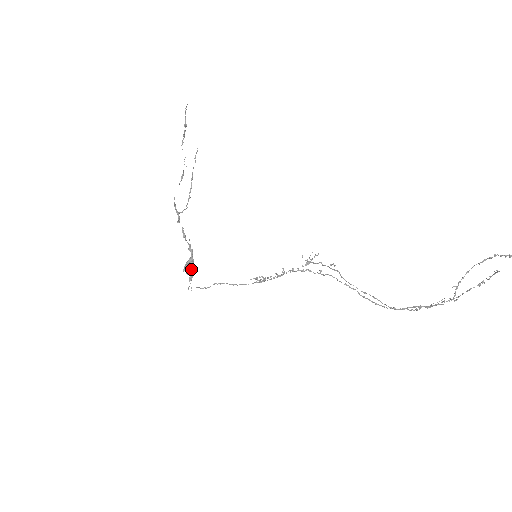
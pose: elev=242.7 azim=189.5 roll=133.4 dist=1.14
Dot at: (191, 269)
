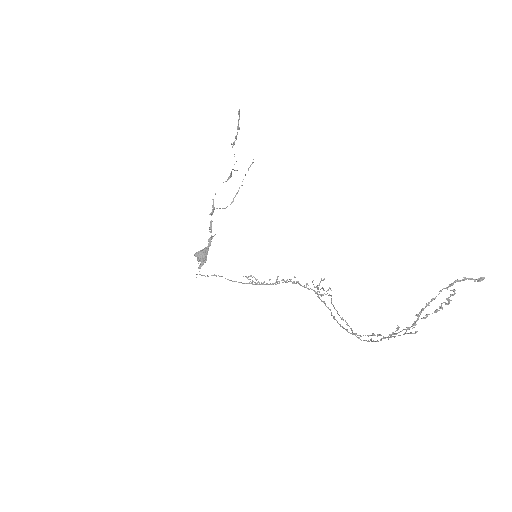
Dot at: (202, 256)
